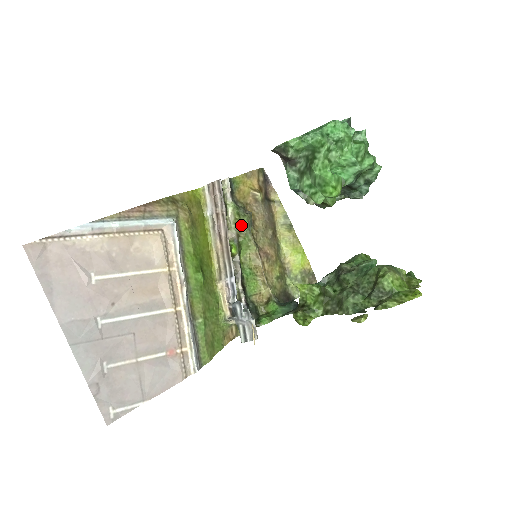
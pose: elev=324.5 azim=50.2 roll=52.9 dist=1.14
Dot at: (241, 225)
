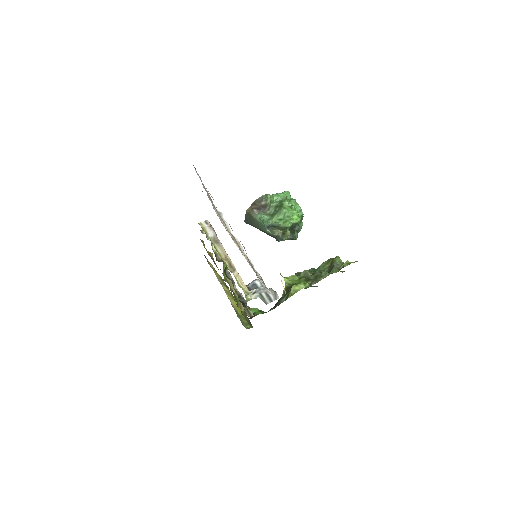
Dot at: occluded
